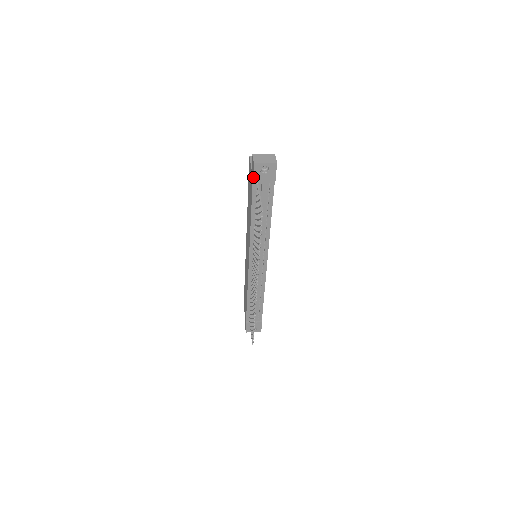
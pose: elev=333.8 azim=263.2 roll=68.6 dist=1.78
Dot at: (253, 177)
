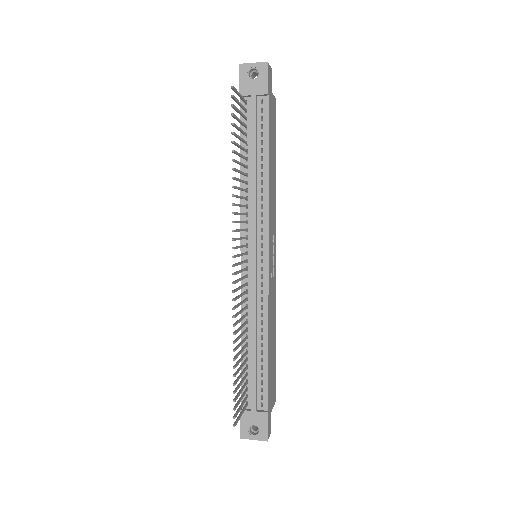
Dot at: (239, 86)
